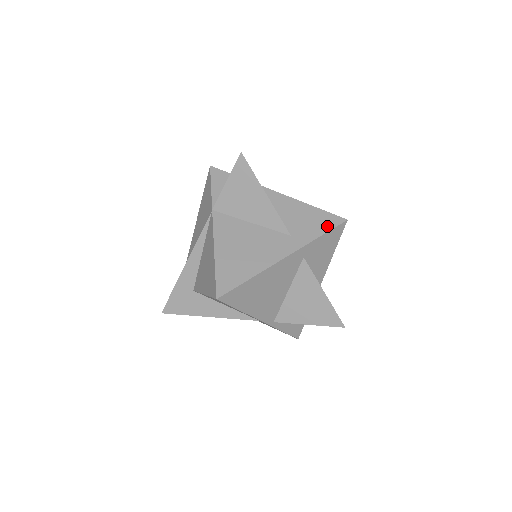
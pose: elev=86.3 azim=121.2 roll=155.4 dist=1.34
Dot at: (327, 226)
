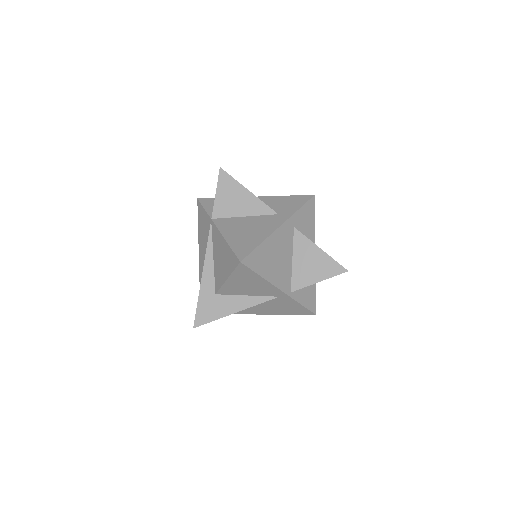
Dot at: (302, 202)
